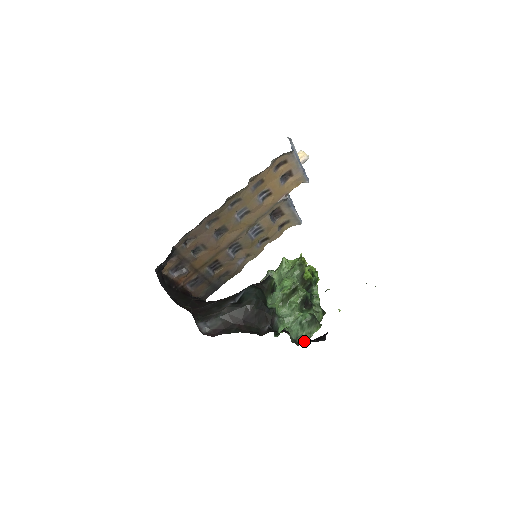
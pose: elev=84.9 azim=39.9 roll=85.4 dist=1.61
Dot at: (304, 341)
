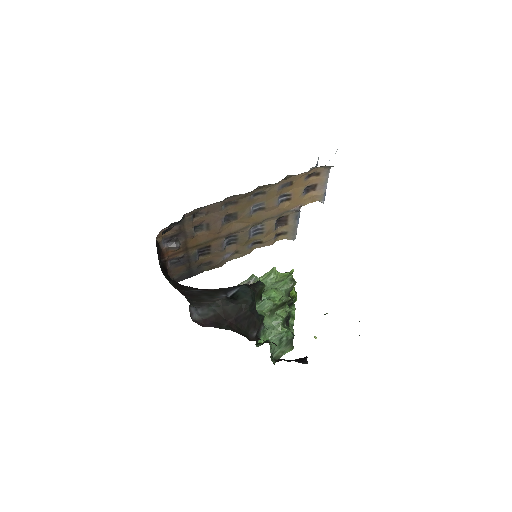
Dot at: (283, 359)
